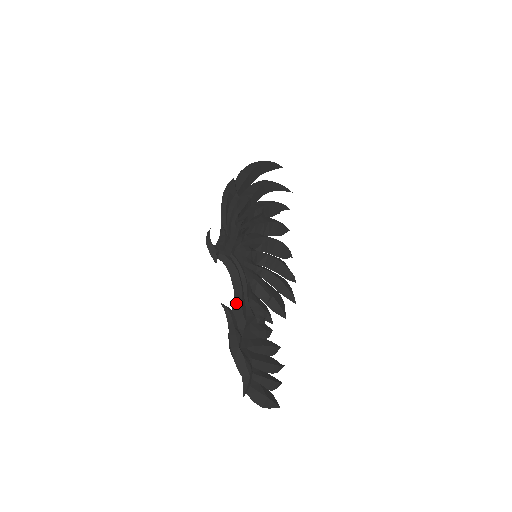
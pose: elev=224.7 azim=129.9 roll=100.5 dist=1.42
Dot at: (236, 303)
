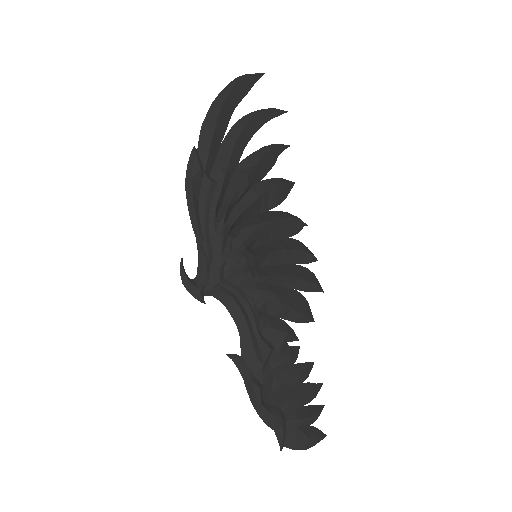
Dot at: (244, 345)
